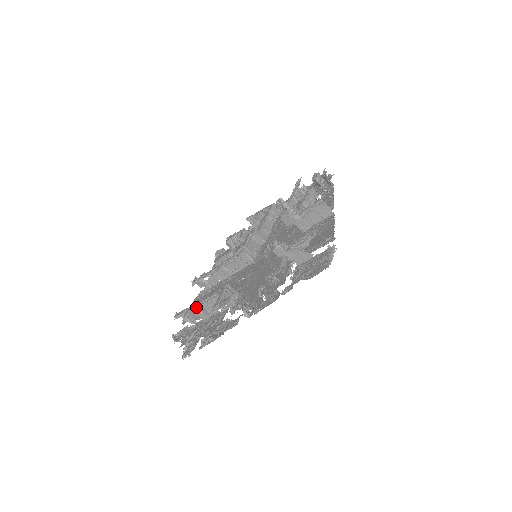
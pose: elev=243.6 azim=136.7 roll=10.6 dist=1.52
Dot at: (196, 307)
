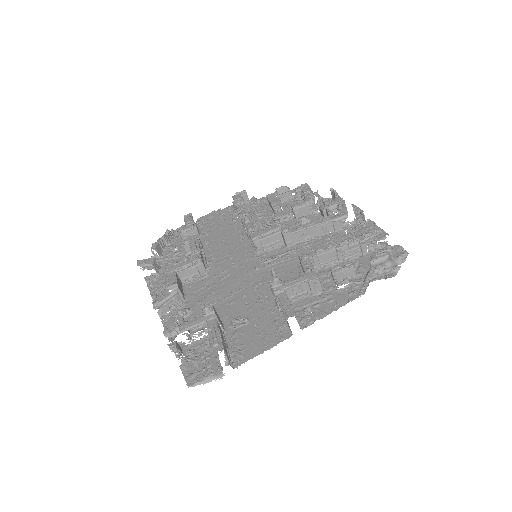
Dot at: (215, 220)
